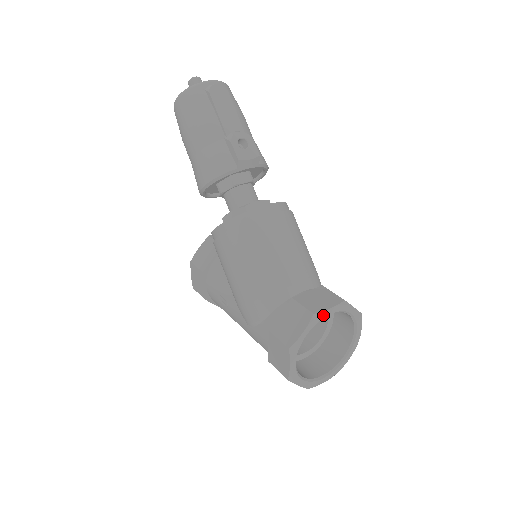
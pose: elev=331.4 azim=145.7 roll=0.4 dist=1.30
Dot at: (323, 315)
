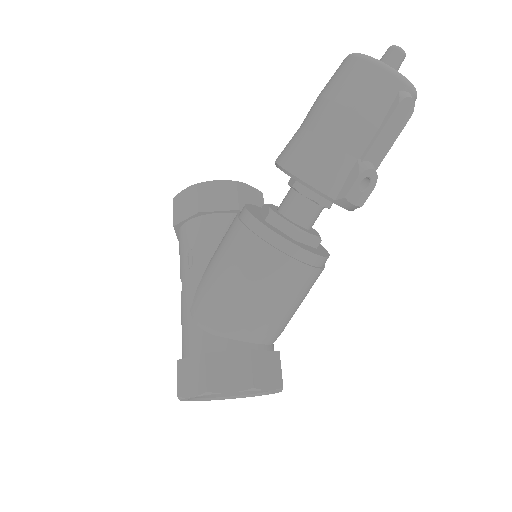
Dot at: (258, 390)
